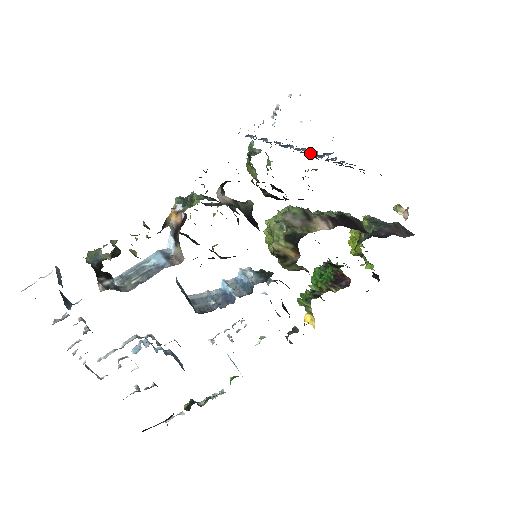
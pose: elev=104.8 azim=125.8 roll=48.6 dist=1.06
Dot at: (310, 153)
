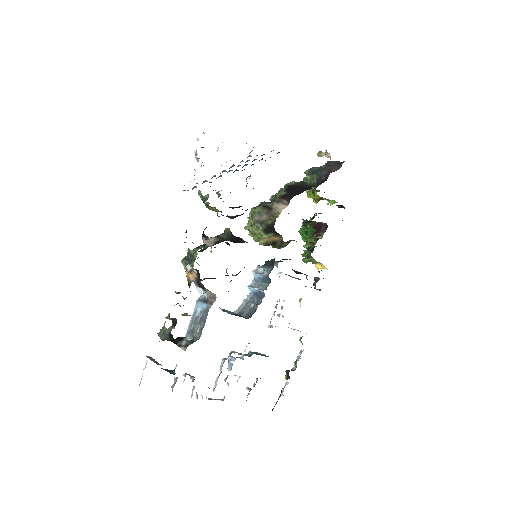
Dot at: (238, 166)
